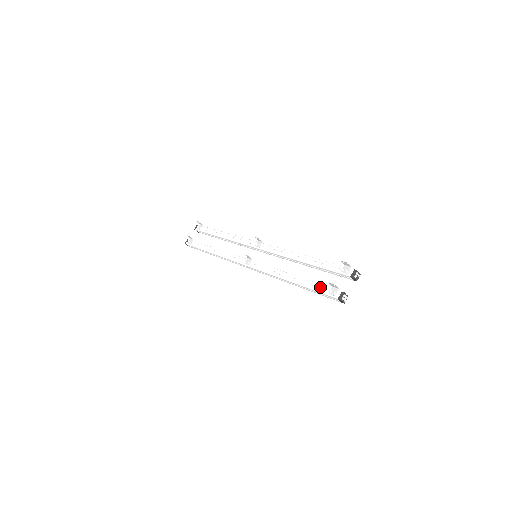
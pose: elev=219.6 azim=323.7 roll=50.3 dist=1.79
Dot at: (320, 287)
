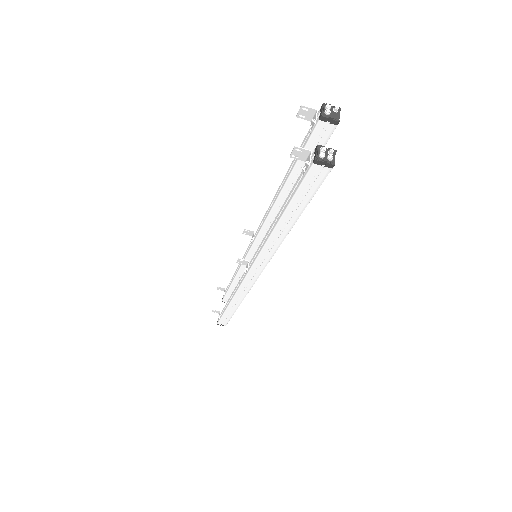
Dot at: (295, 184)
